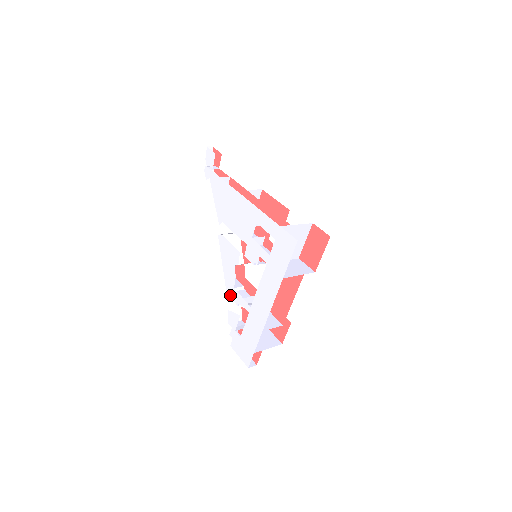
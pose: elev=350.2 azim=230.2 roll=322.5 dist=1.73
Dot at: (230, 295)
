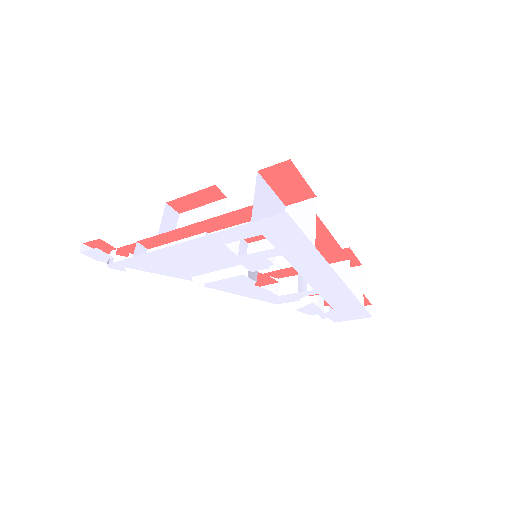
Dot at: occluded
